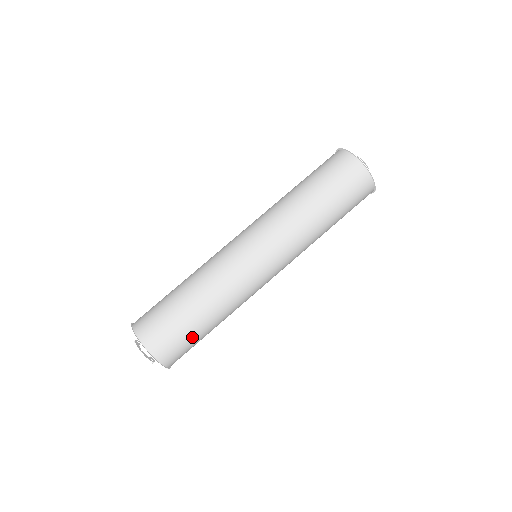
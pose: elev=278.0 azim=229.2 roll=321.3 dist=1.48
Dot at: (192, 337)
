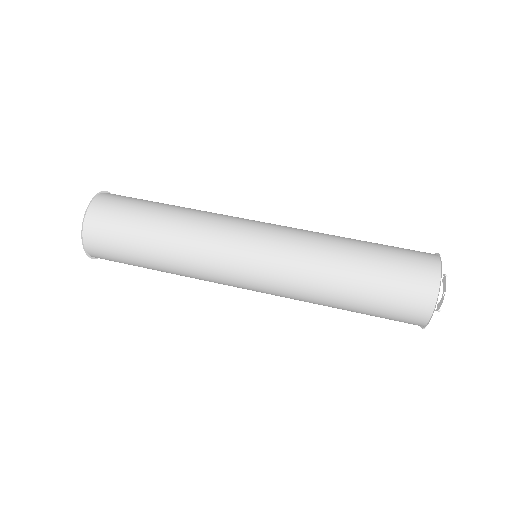
Dot at: (134, 213)
